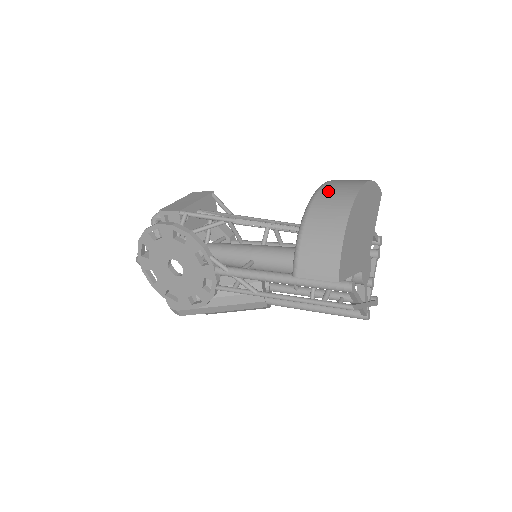
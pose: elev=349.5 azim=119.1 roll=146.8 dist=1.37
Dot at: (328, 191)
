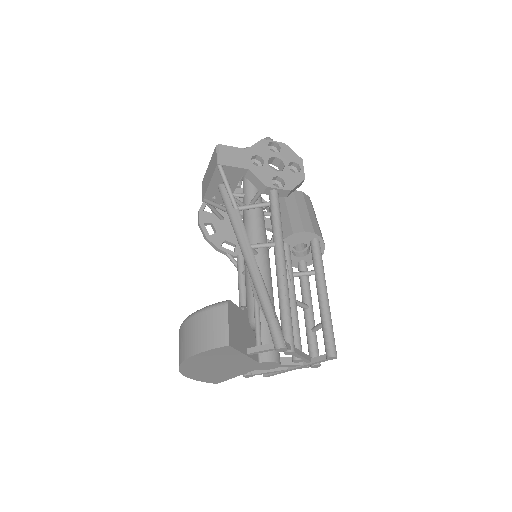
Dot at: occluded
